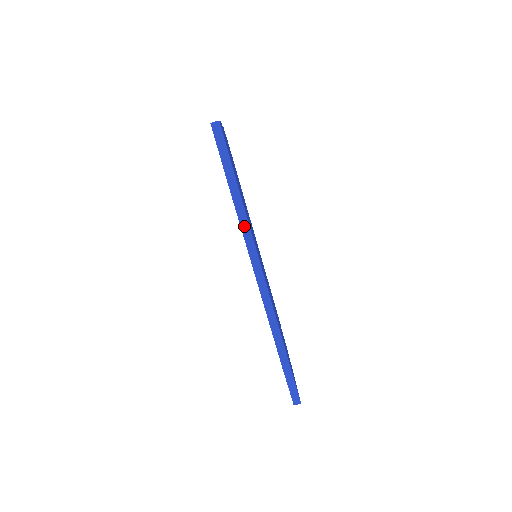
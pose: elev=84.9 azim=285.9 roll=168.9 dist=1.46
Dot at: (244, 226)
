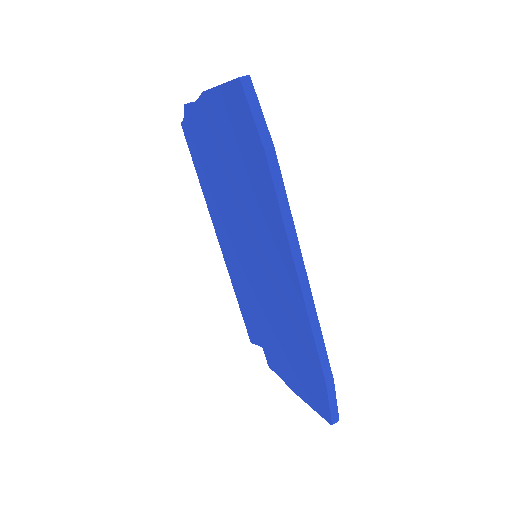
Dot at: (284, 210)
